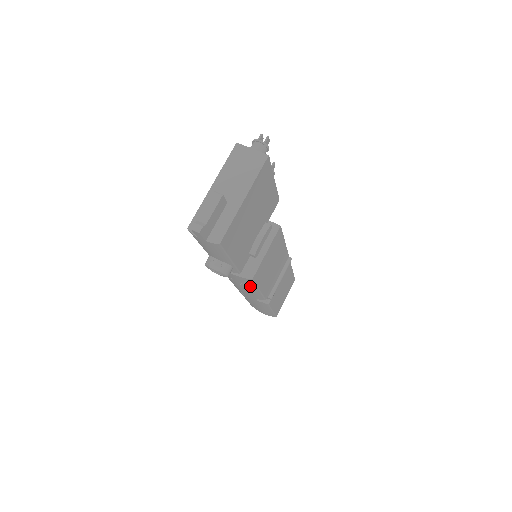
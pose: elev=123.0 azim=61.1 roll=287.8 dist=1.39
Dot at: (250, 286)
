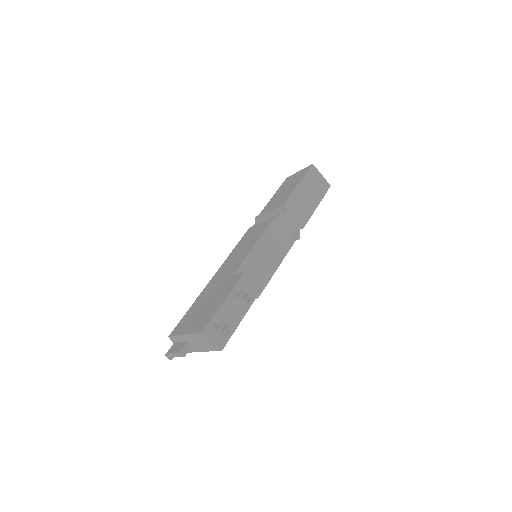
Dot at: occluded
